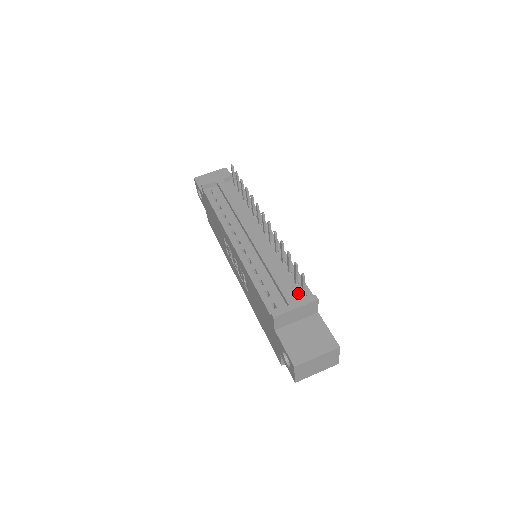
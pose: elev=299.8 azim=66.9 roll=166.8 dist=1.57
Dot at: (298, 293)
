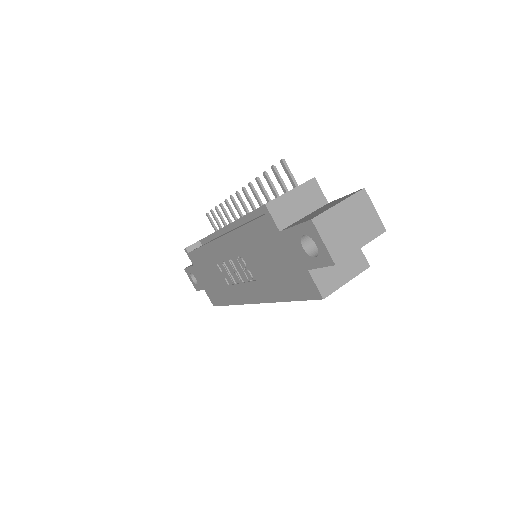
Dot at: occluded
